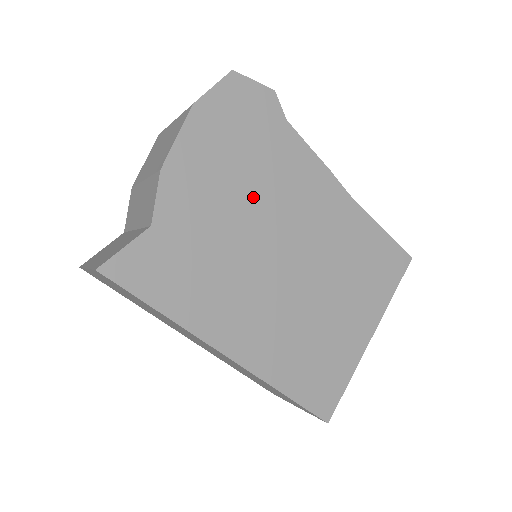
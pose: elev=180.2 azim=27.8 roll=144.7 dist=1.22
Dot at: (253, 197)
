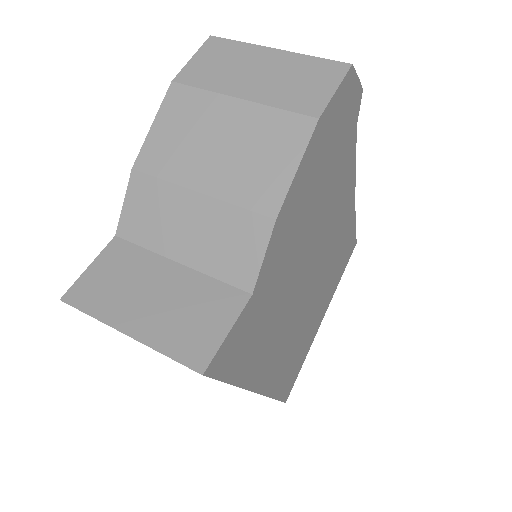
Dot at: (315, 225)
